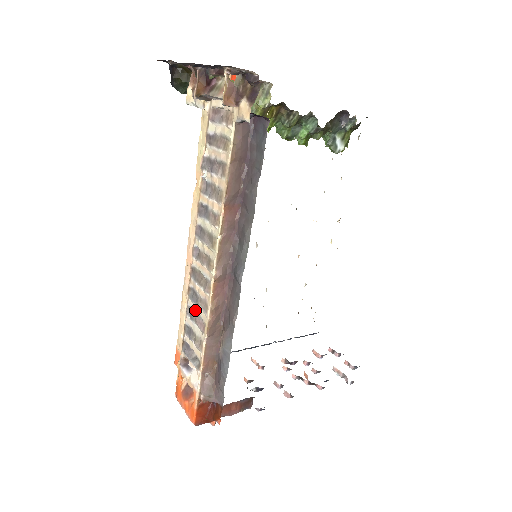
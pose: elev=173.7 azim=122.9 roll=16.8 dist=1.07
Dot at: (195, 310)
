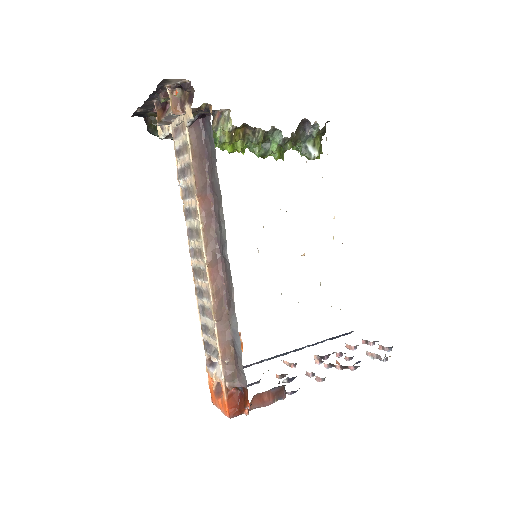
Dot at: (204, 305)
